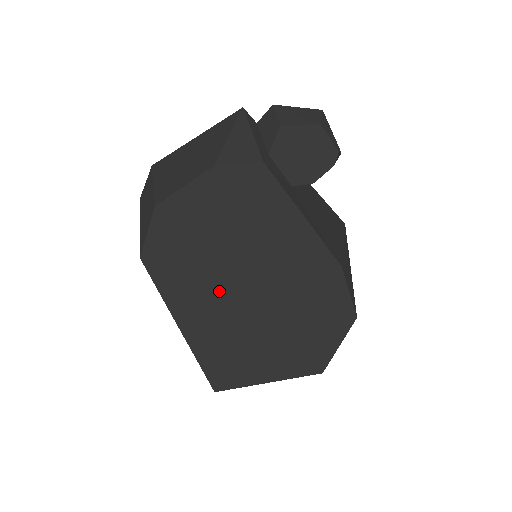
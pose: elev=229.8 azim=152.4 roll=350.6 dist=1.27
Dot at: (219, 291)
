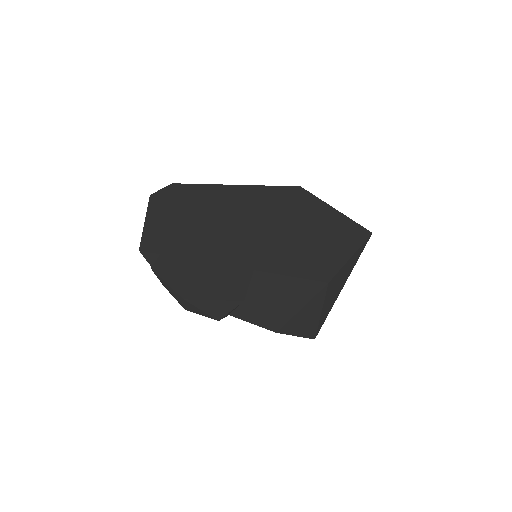
Dot at: occluded
